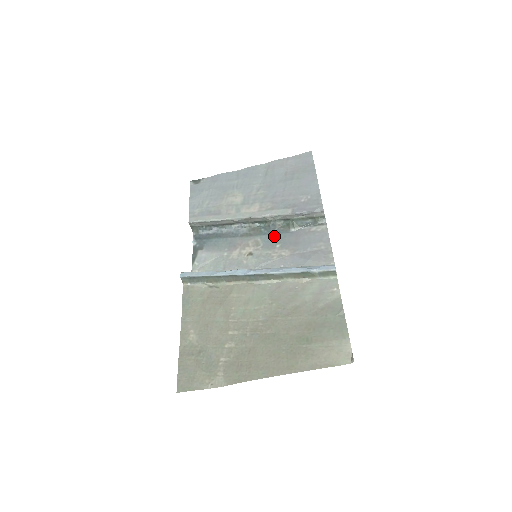
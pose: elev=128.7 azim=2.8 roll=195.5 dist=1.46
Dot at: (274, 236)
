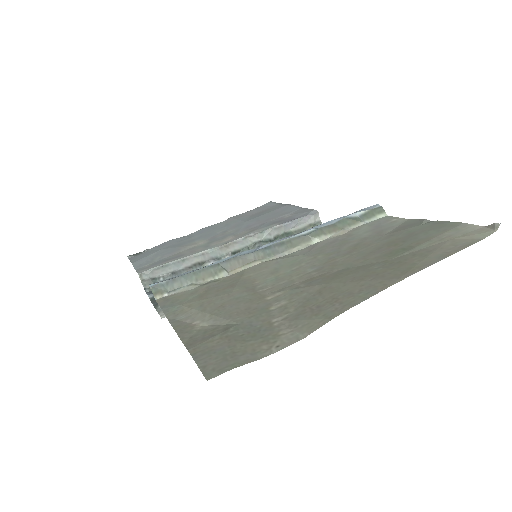
Dot at: occluded
